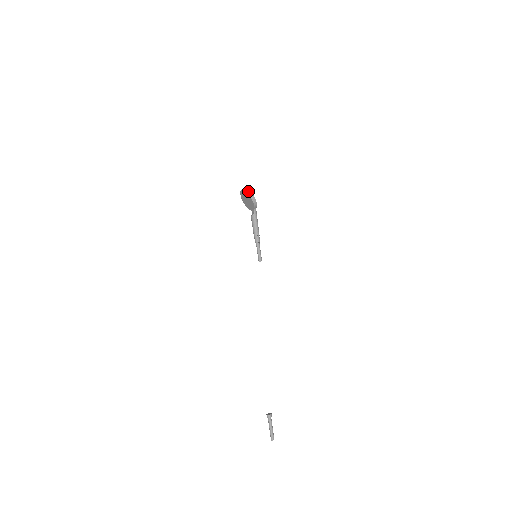
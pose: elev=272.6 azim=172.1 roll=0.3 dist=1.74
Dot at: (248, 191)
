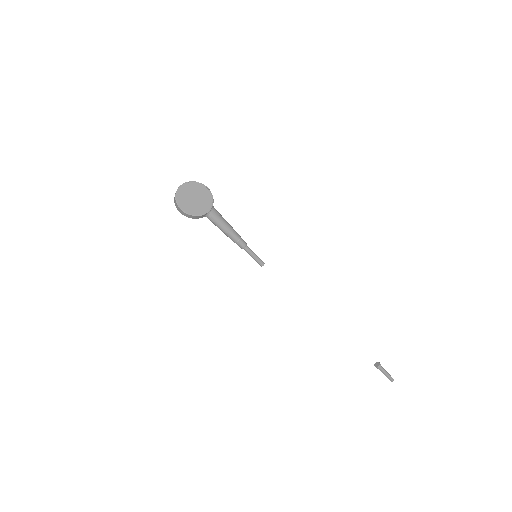
Dot at: (175, 204)
